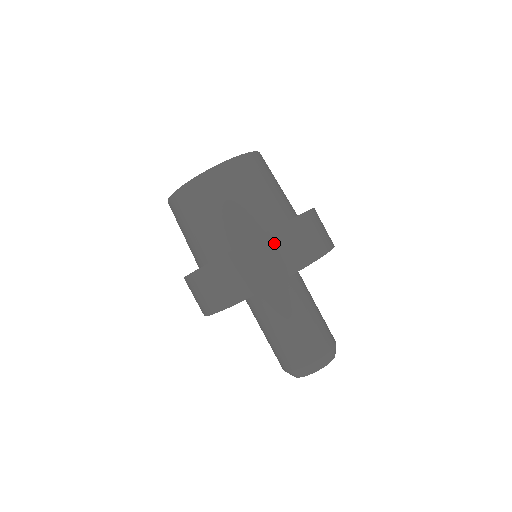
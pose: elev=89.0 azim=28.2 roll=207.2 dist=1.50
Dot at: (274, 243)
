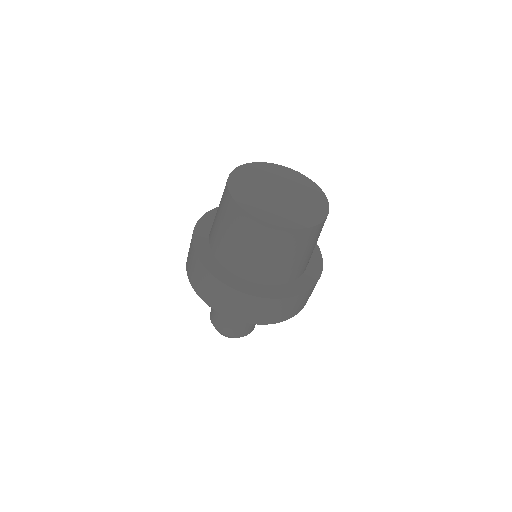
Dot at: (273, 306)
